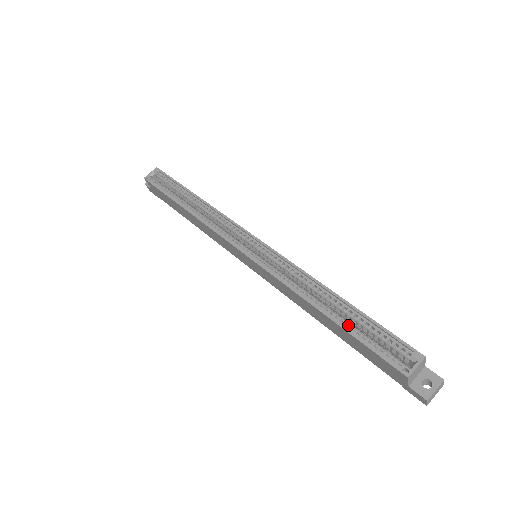
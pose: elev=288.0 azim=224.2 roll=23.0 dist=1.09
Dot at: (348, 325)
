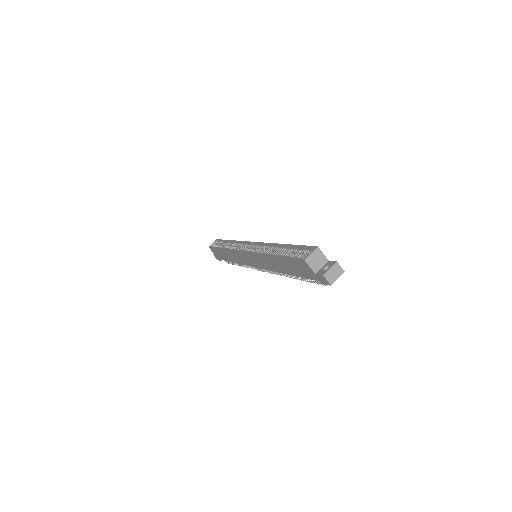
Dot at: (285, 255)
